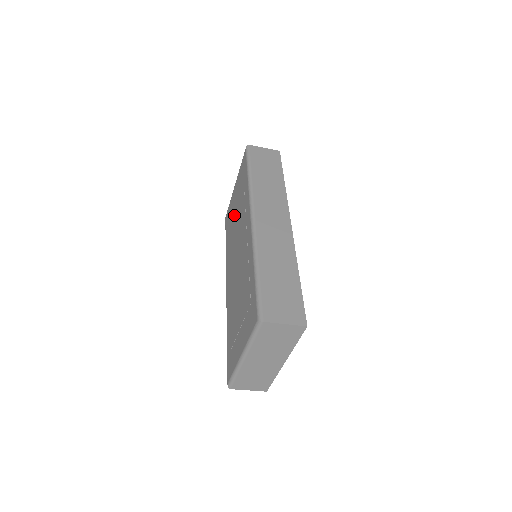
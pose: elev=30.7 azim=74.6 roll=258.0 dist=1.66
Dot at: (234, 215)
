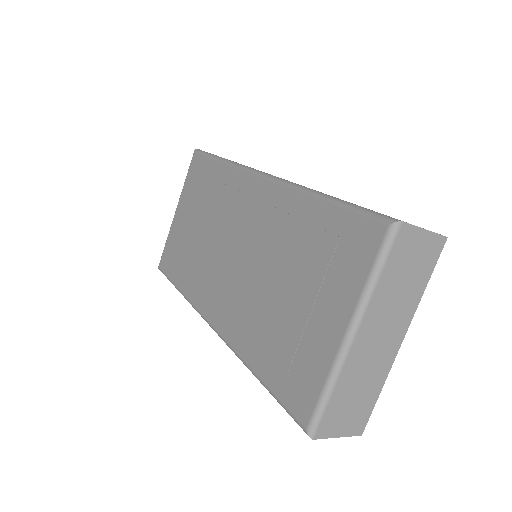
Dot at: (194, 231)
